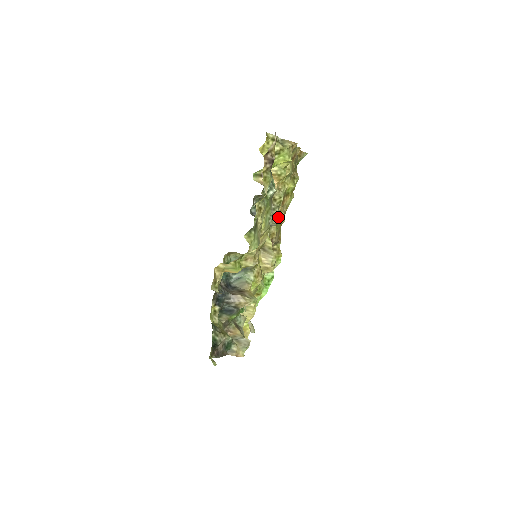
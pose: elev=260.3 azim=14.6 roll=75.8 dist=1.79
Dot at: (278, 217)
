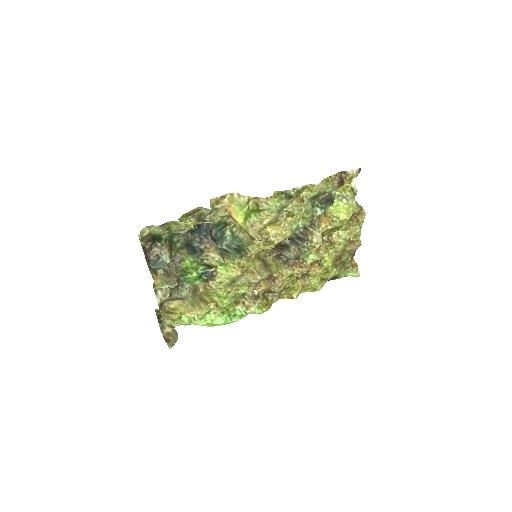
Dot at: (298, 267)
